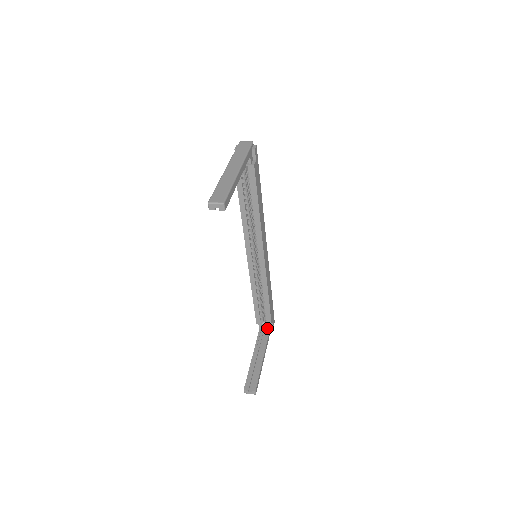
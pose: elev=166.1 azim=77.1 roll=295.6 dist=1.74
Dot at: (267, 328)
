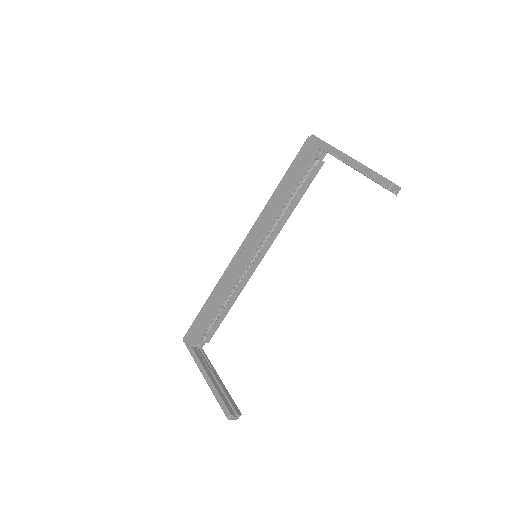
Dot at: (198, 347)
